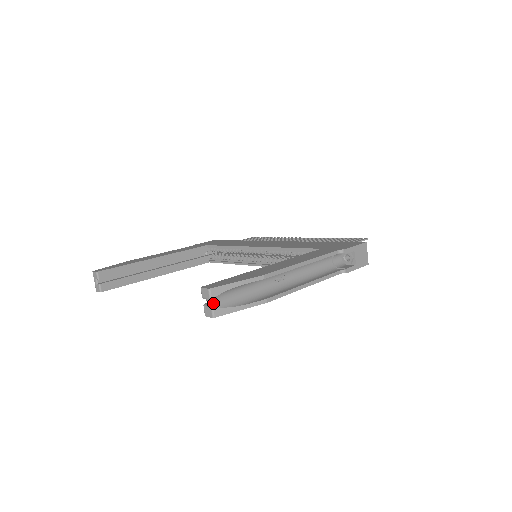
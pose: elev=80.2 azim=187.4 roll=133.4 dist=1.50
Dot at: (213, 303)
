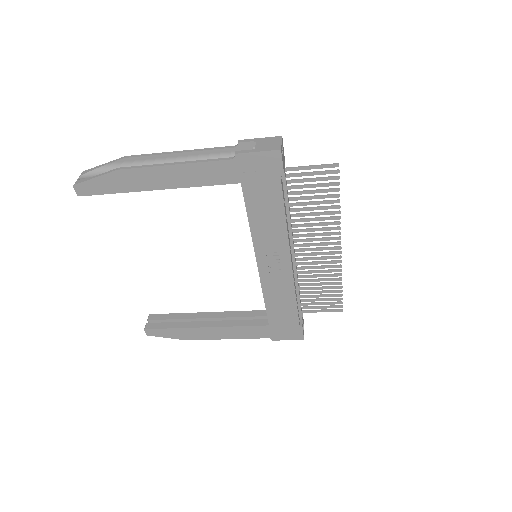
Dot at: (79, 179)
